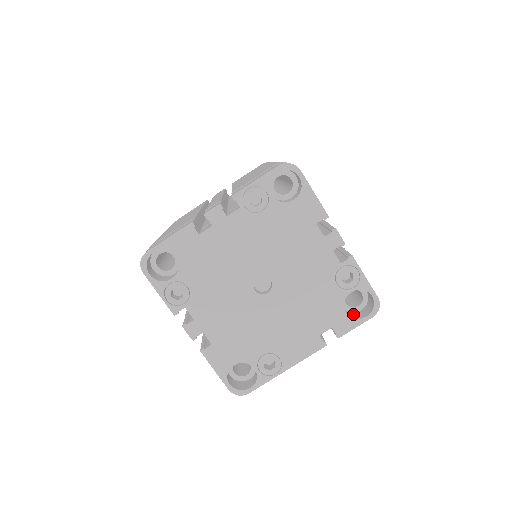
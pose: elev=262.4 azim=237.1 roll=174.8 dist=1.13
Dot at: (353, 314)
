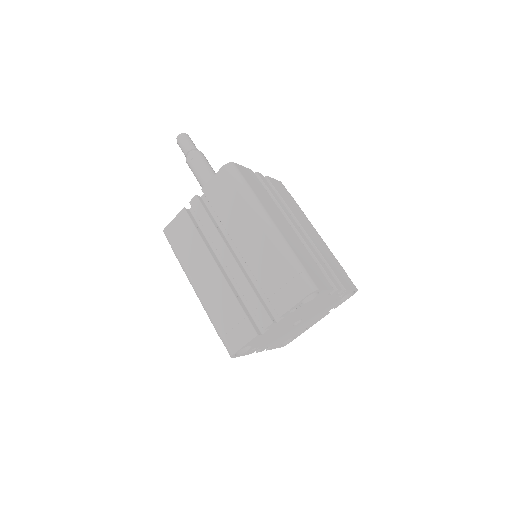
Dot at: occluded
